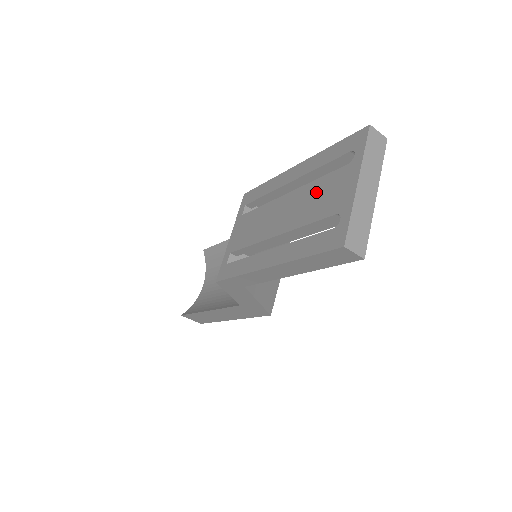
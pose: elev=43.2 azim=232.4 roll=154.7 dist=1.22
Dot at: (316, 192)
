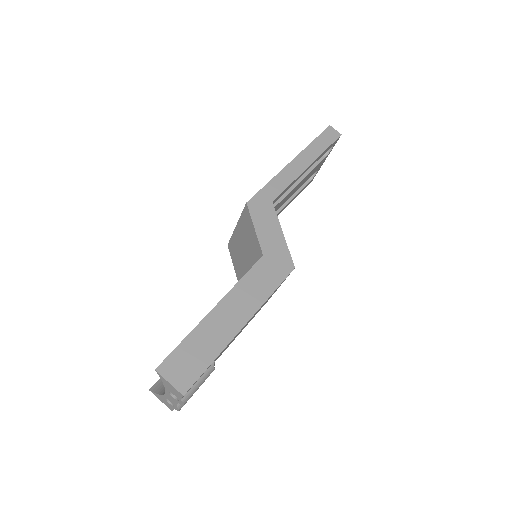
Dot at: occluded
